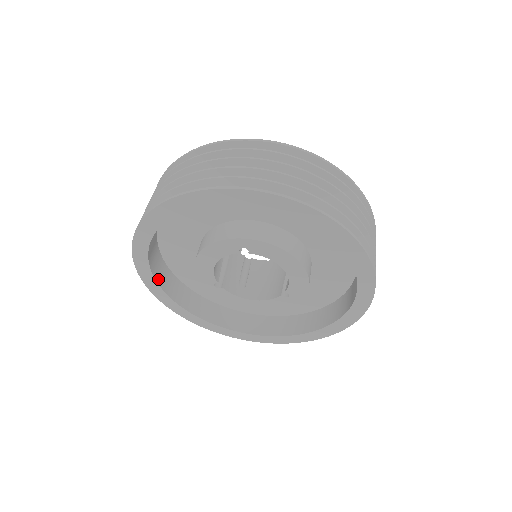
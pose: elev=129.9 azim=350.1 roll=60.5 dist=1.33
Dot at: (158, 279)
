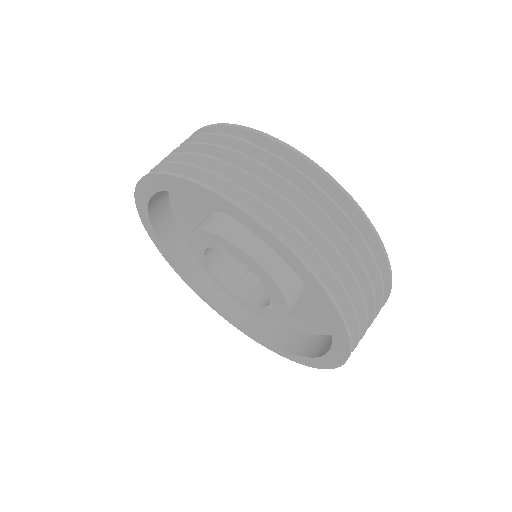
Dot at: (169, 250)
